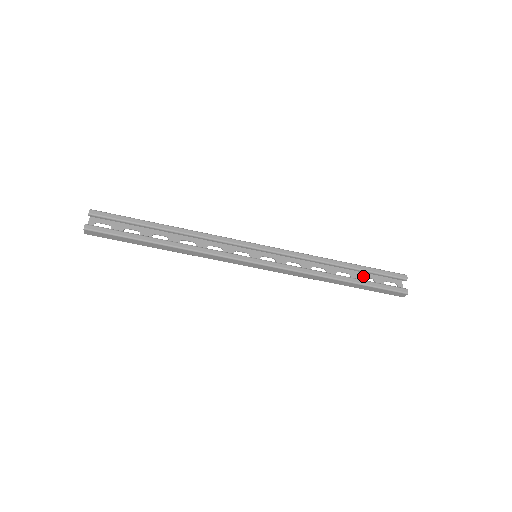
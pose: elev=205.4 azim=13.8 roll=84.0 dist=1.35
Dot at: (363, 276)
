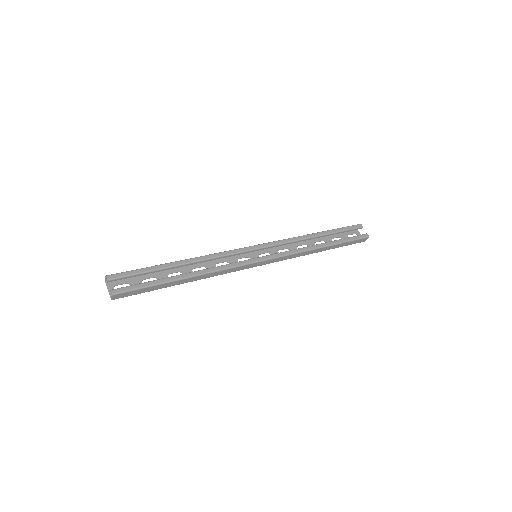
Dot at: (333, 238)
